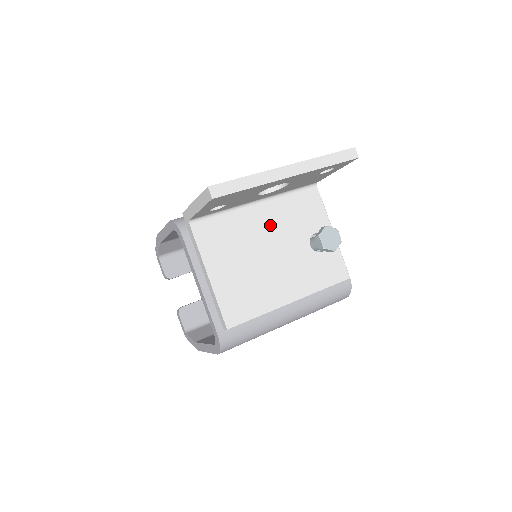
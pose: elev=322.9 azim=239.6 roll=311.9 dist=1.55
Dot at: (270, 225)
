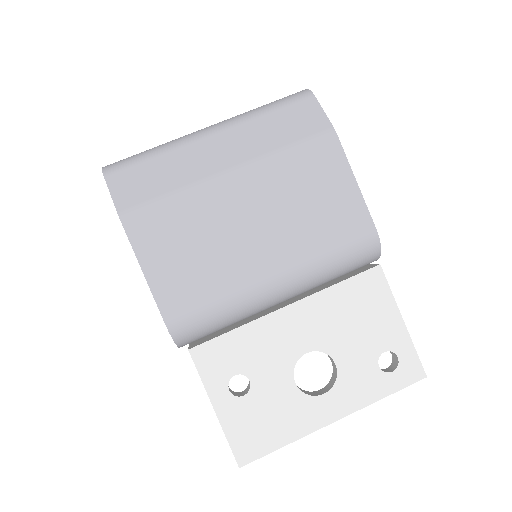
Dot at: occluded
